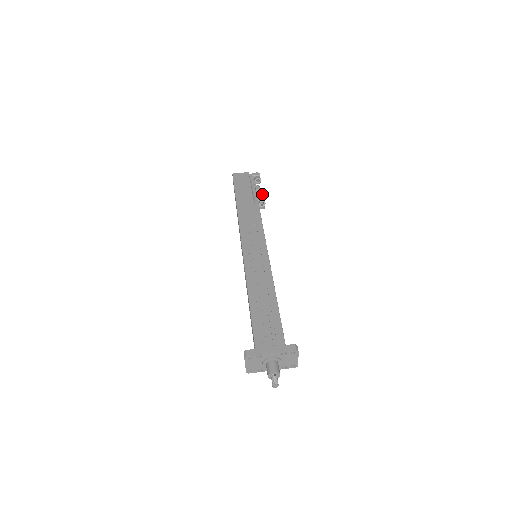
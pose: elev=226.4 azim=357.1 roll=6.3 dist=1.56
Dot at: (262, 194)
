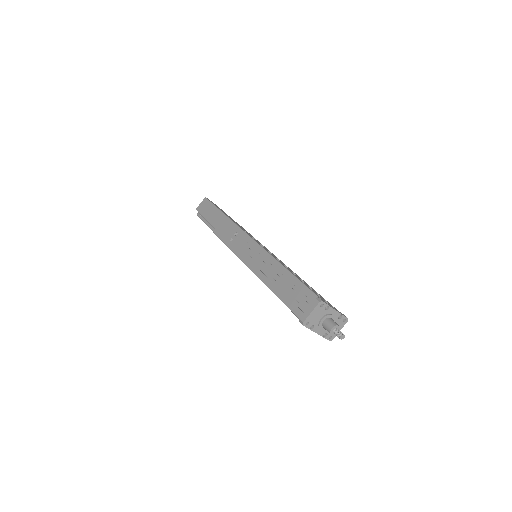
Dot at: occluded
